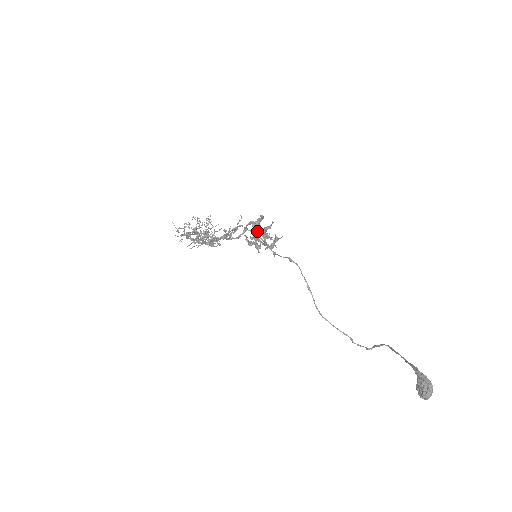
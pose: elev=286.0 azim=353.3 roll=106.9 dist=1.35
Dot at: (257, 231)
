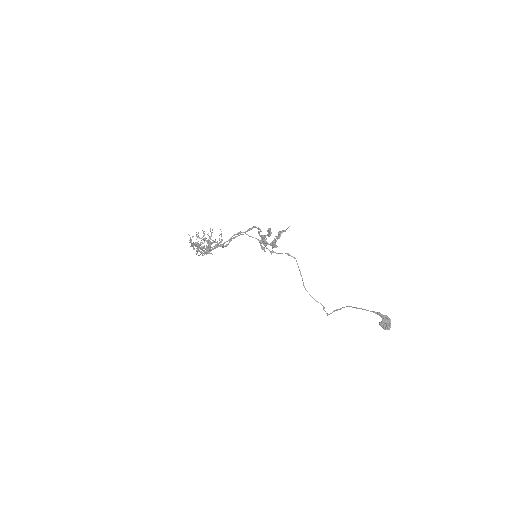
Dot at: (262, 236)
